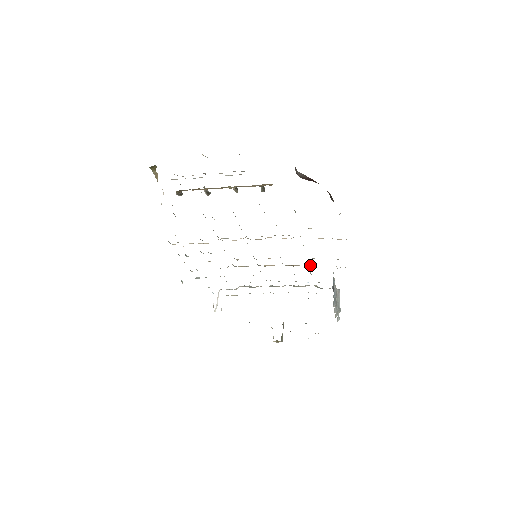
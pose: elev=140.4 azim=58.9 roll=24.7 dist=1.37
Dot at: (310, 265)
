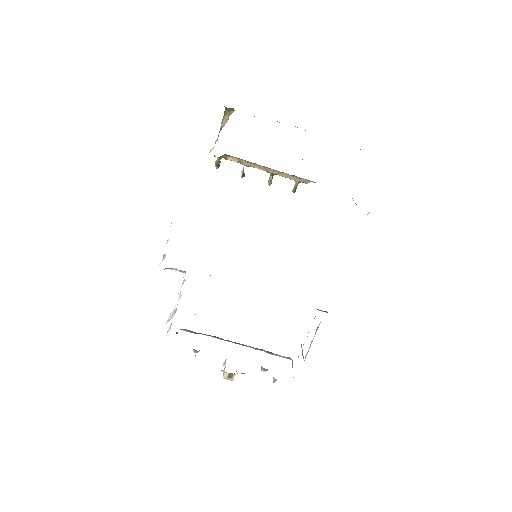
Dot at: occluded
